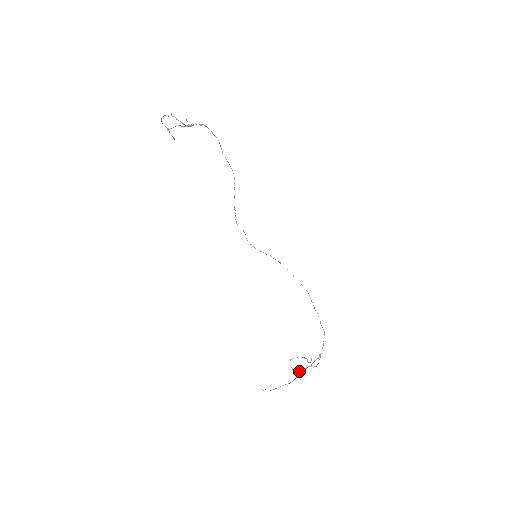
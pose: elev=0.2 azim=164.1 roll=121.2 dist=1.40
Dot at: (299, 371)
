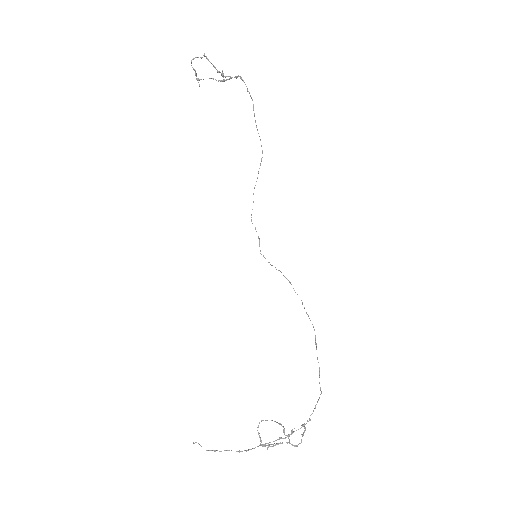
Dot at: (268, 444)
